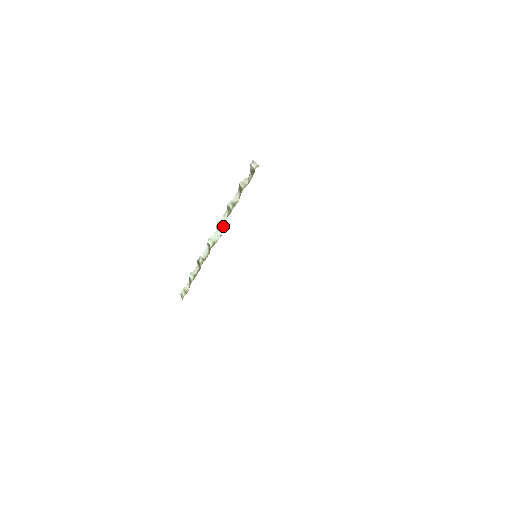
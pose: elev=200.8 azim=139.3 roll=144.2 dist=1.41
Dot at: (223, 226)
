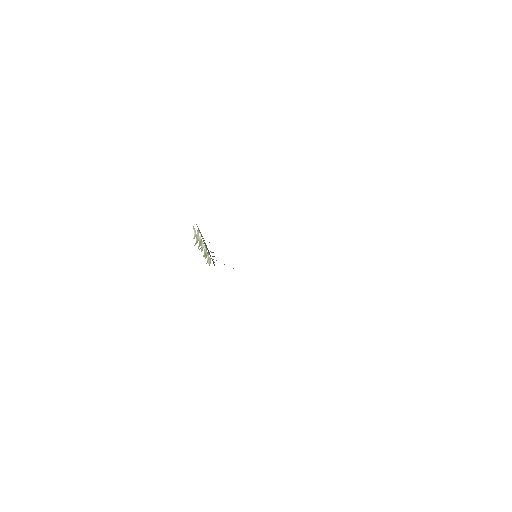
Dot at: occluded
